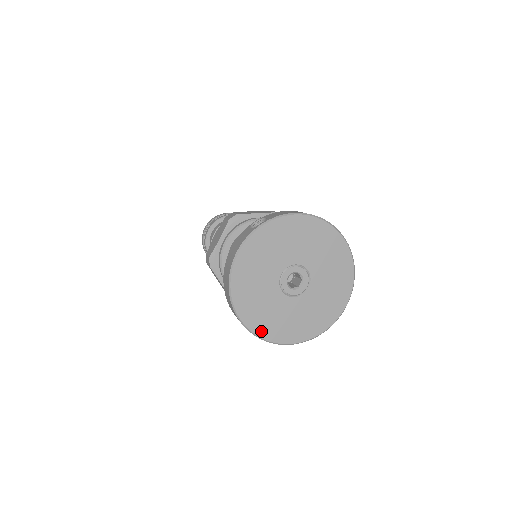
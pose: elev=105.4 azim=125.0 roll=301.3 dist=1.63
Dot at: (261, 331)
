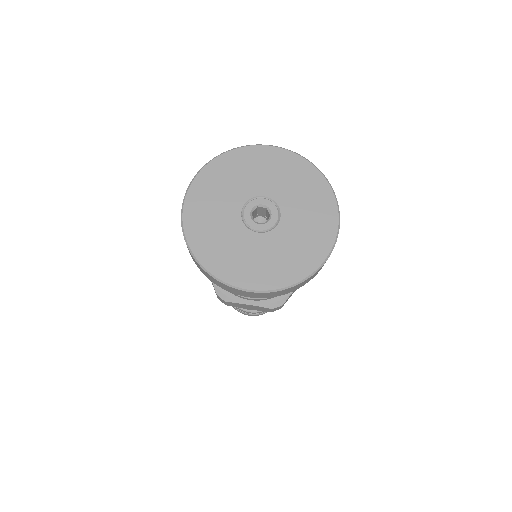
Dot at: (208, 262)
